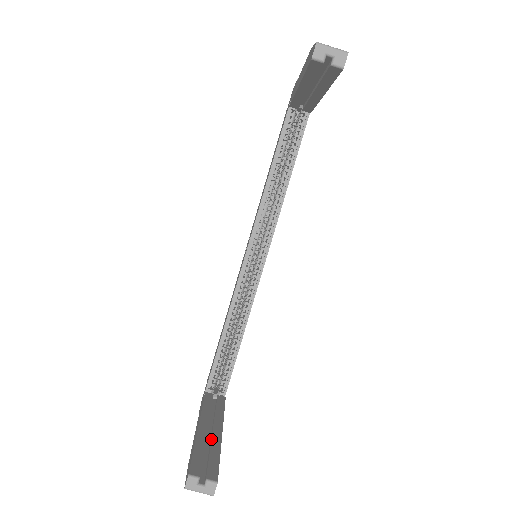
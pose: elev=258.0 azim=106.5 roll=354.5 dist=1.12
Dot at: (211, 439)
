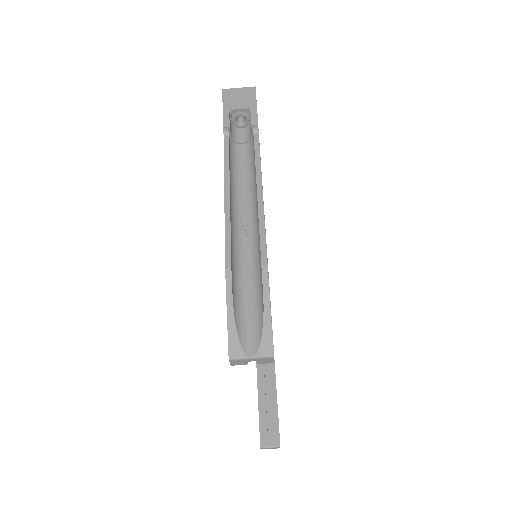
Dot at: (269, 396)
